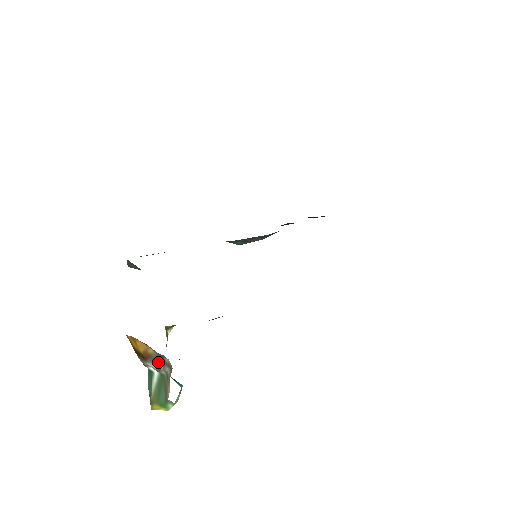
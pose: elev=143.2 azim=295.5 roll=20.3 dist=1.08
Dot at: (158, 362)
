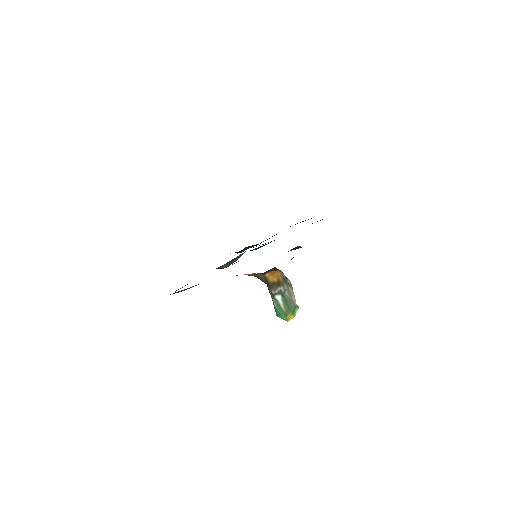
Dot at: (284, 285)
